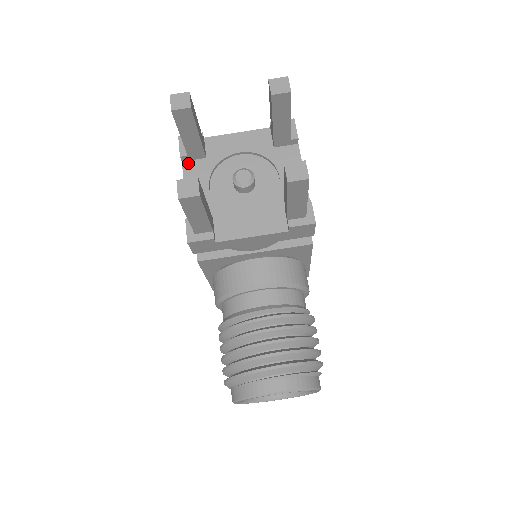
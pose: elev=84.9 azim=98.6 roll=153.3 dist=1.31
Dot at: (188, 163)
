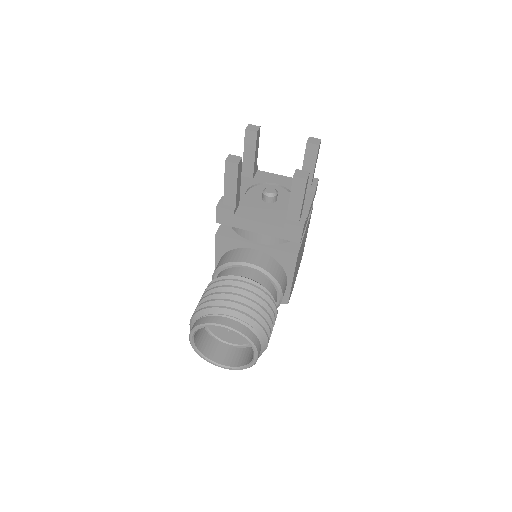
Dot at: occluded
